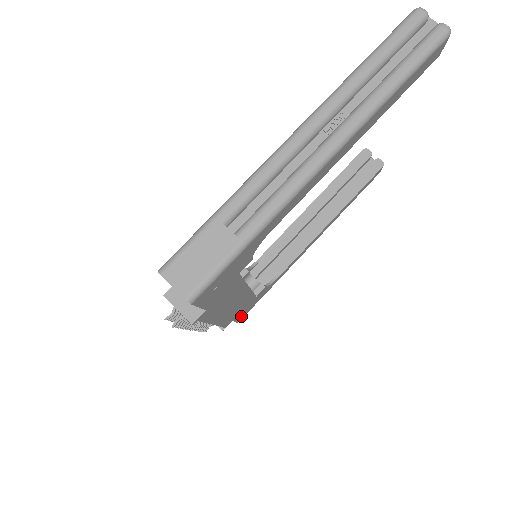
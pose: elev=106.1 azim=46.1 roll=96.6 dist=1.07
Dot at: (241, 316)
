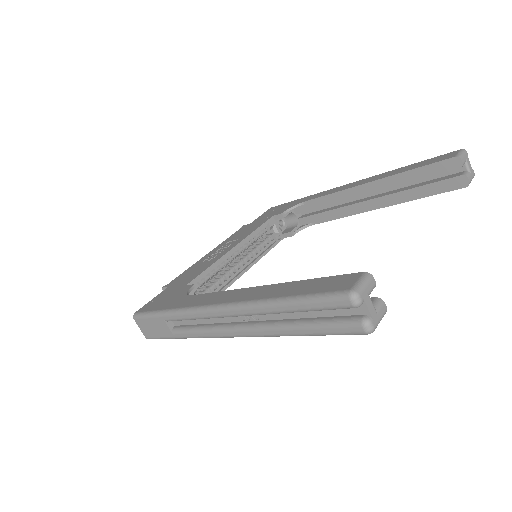
Dot at: occluded
